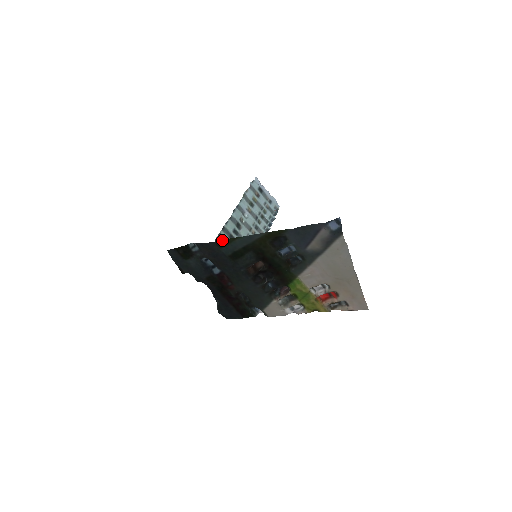
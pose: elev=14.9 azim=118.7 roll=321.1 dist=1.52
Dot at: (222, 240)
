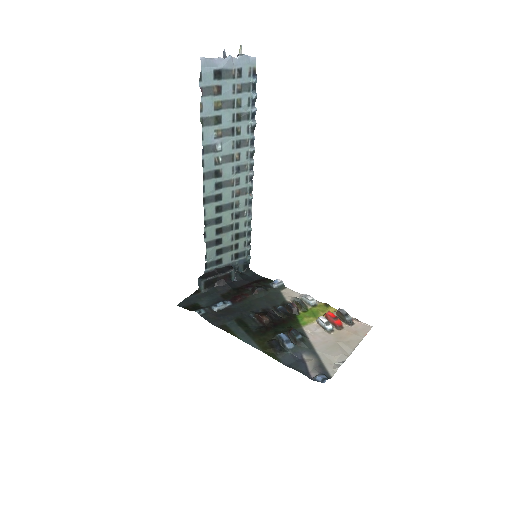
Dot at: (224, 330)
